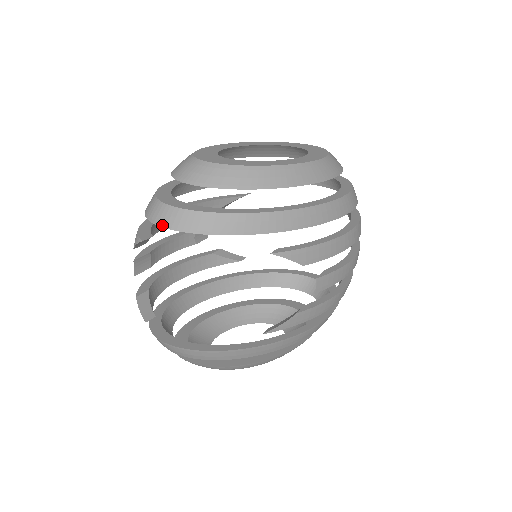
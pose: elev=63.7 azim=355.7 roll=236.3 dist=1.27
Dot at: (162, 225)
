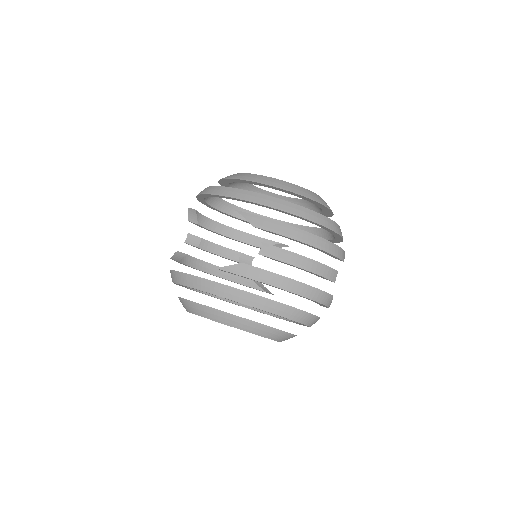
Dot at: (197, 195)
